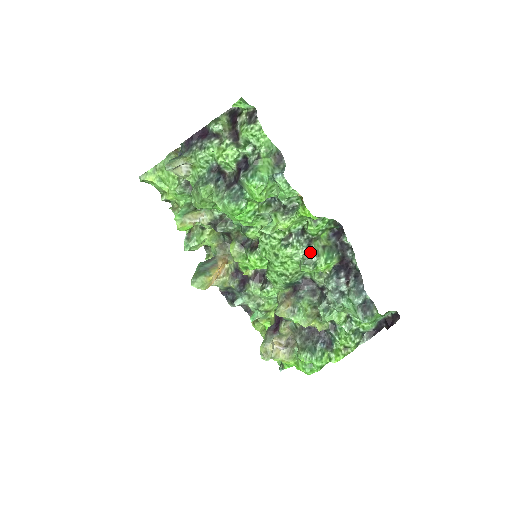
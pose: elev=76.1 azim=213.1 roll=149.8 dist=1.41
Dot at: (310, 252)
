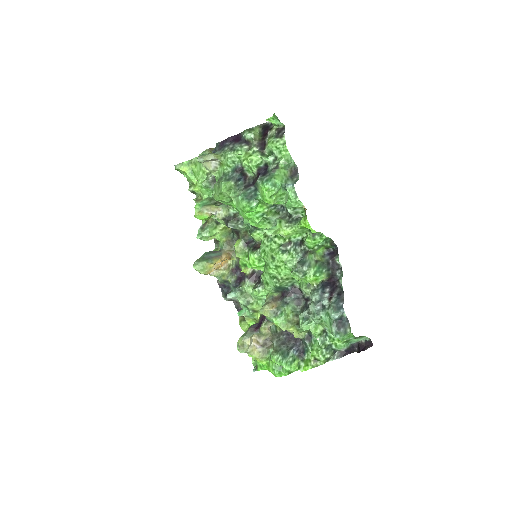
Dot at: (303, 262)
